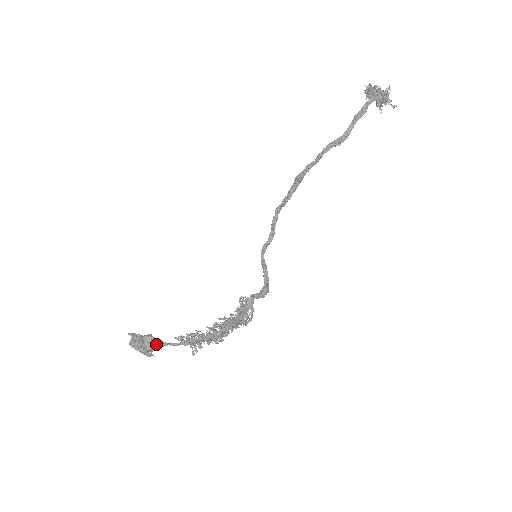
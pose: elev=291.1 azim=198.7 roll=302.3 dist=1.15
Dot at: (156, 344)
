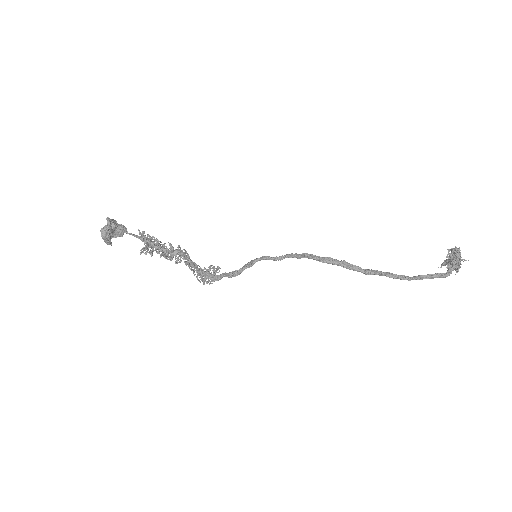
Dot at: (120, 227)
